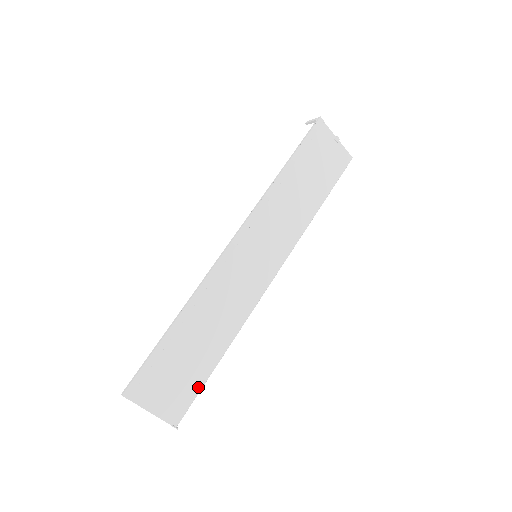
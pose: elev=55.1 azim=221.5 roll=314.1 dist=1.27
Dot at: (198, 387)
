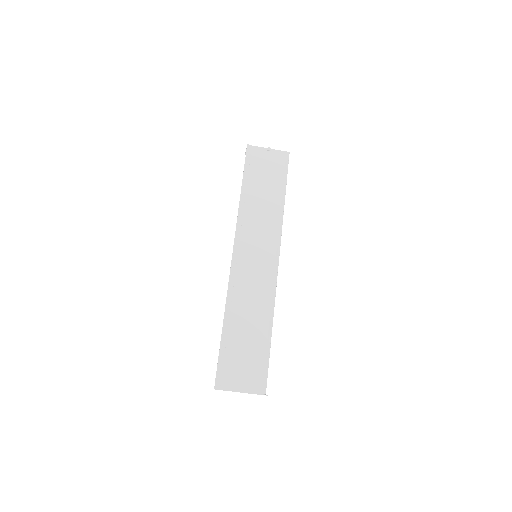
Dot at: (265, 361)
